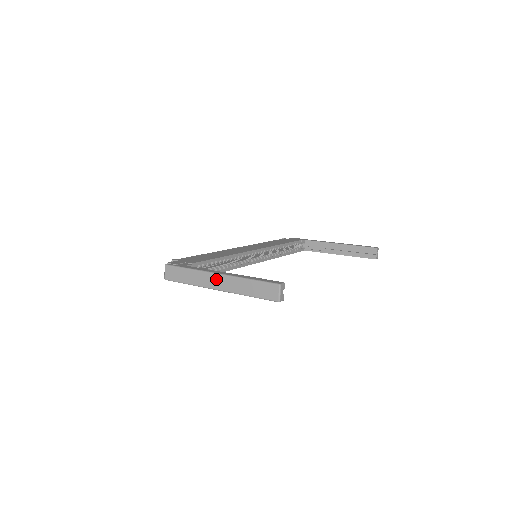
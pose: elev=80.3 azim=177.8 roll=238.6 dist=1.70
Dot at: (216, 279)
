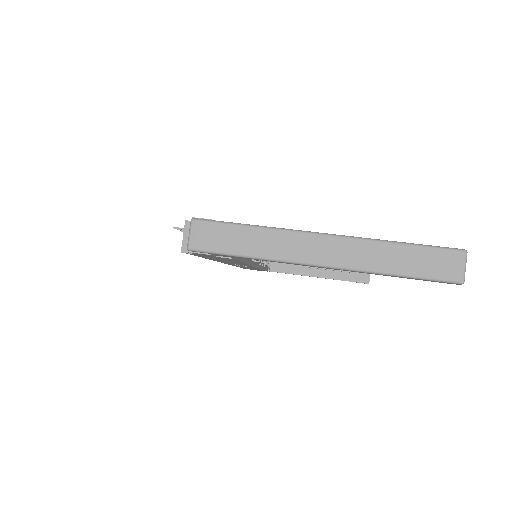
Dot at: (321, 244)
